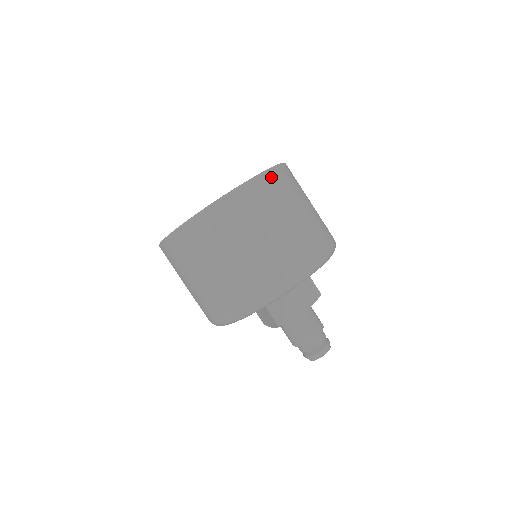
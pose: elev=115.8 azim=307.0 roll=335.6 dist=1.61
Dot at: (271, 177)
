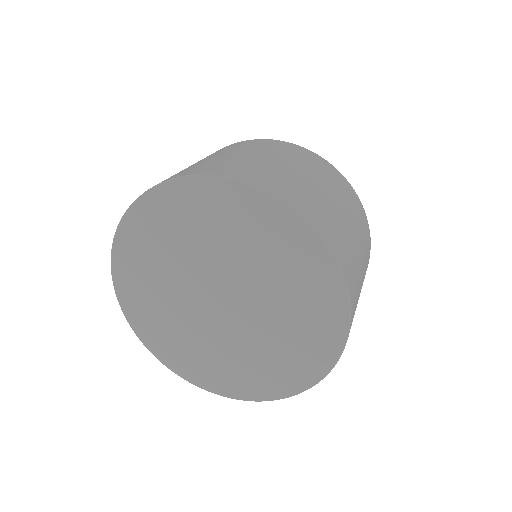
Dot at: (349, 279)
